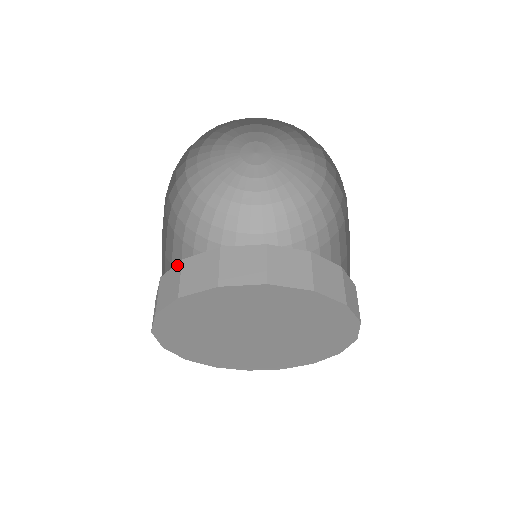
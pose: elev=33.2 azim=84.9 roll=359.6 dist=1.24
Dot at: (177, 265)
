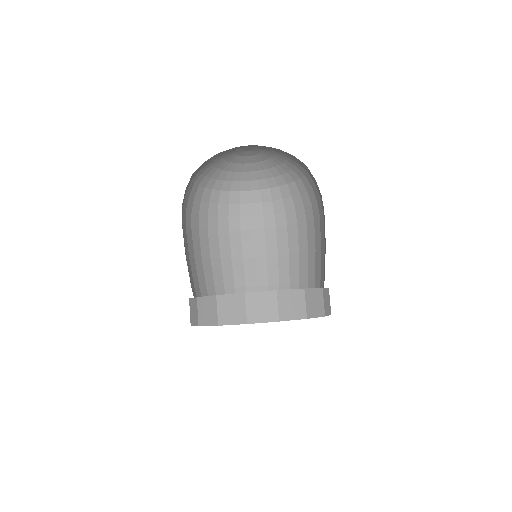
Dot at: (271, 293)
